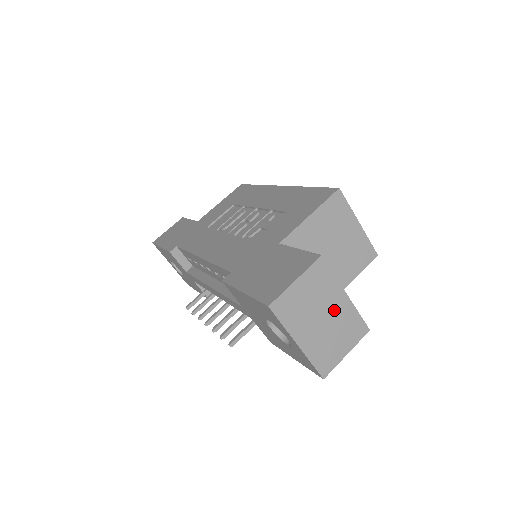
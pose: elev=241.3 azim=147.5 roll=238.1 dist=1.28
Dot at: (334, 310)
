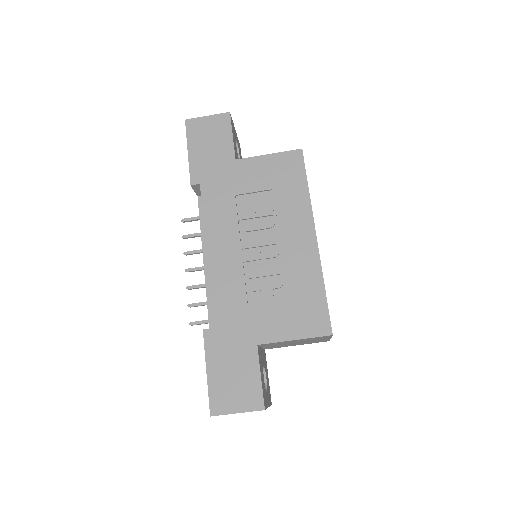
Dot at: occluded
